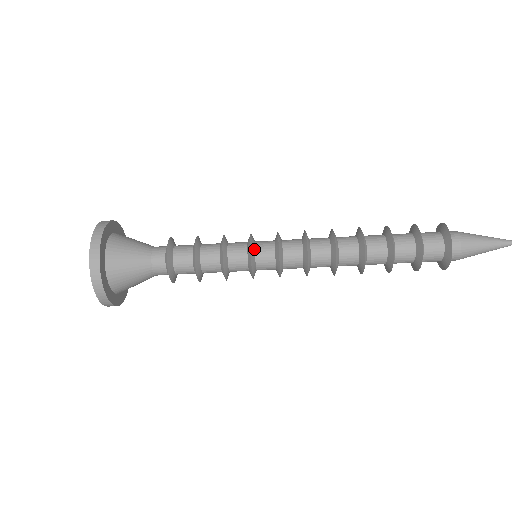
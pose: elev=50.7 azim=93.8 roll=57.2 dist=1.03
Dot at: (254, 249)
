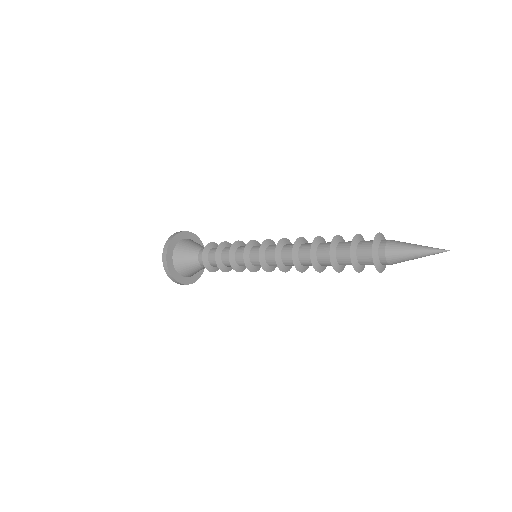
Dot at: (251, 264)
